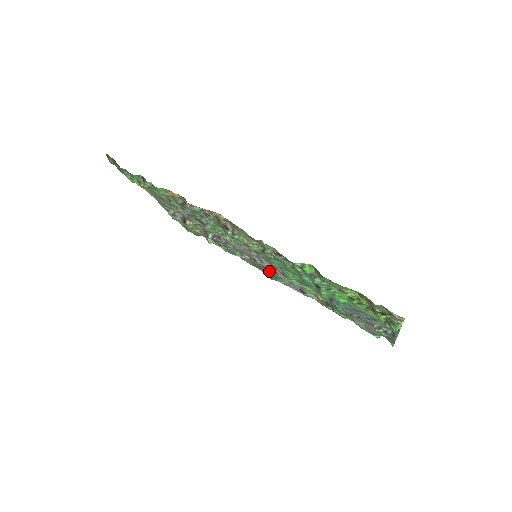
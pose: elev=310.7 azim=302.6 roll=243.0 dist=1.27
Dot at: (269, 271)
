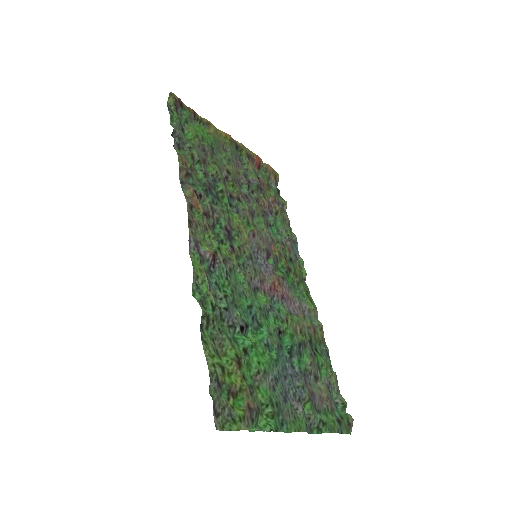
Dot at: (288, 274)
